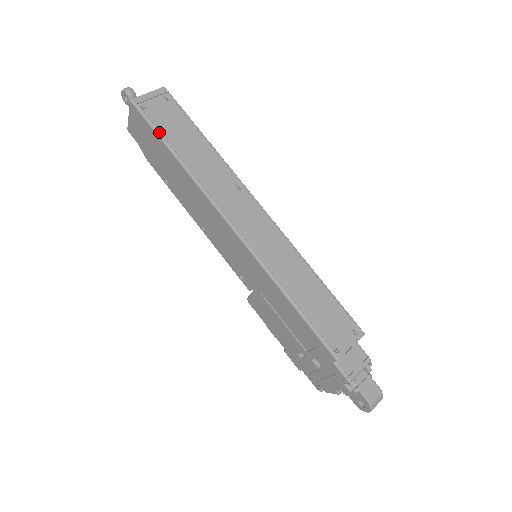
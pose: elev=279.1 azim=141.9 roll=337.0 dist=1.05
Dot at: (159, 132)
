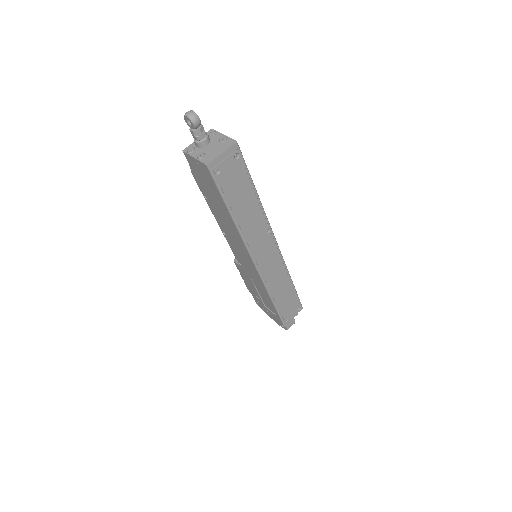
Dot at: (224, 196)
